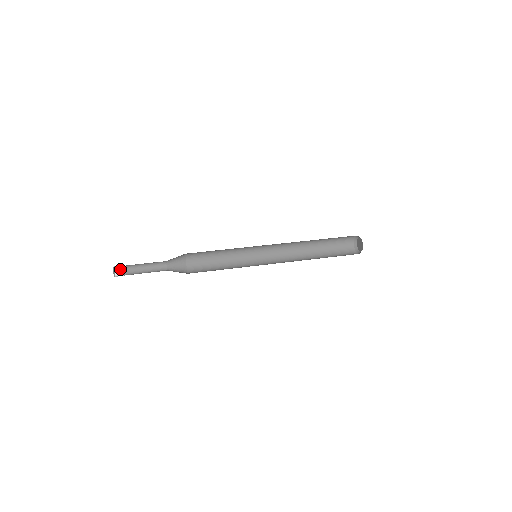
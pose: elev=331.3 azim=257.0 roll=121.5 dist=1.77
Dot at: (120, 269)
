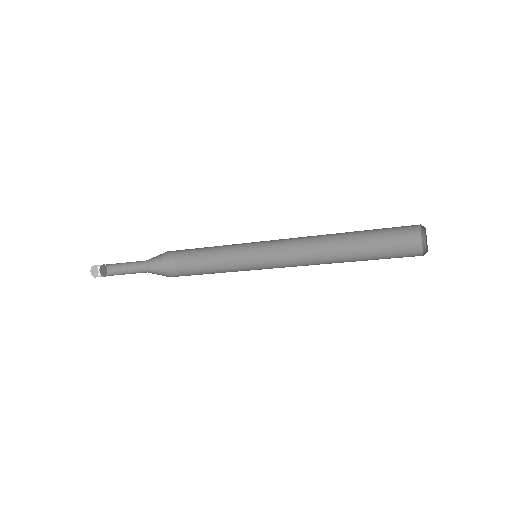
Dot at: occluded
